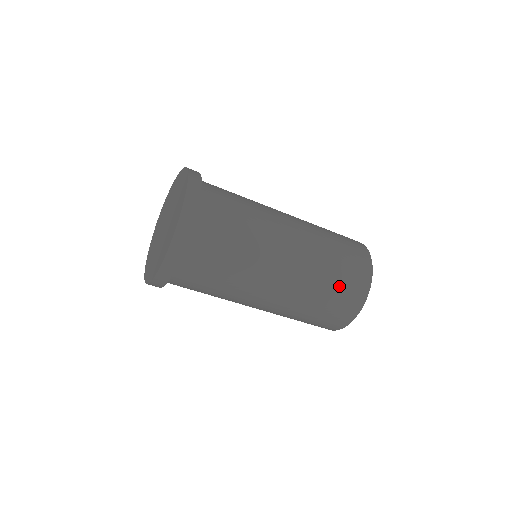
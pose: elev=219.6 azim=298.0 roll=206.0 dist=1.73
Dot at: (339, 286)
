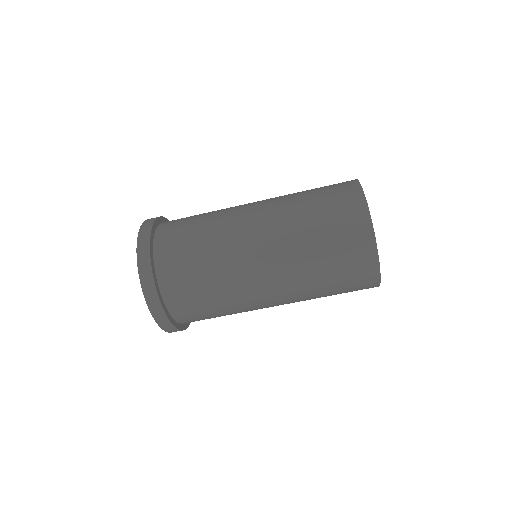
Dot at: (325, 210)
